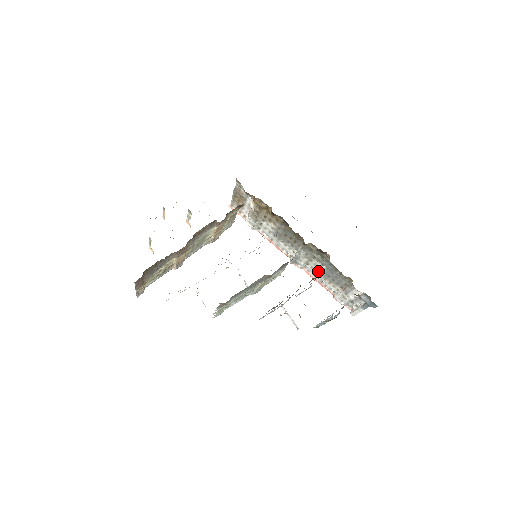
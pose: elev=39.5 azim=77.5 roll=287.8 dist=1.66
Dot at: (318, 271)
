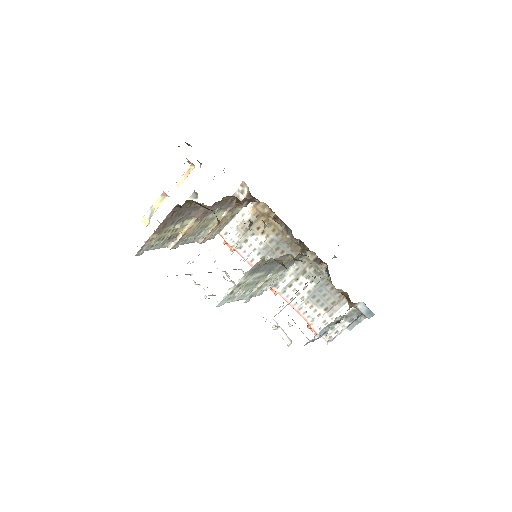
Dot at: (301, 293)
